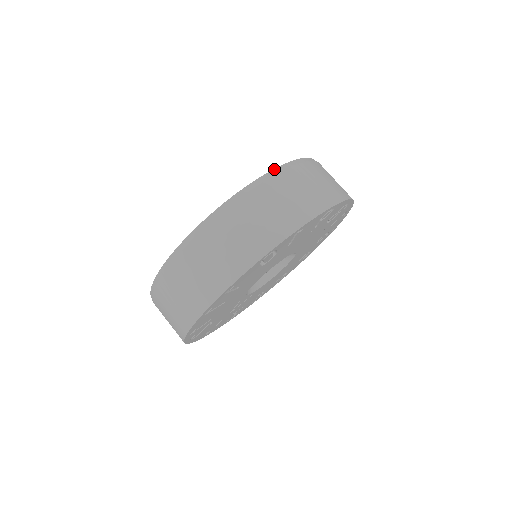
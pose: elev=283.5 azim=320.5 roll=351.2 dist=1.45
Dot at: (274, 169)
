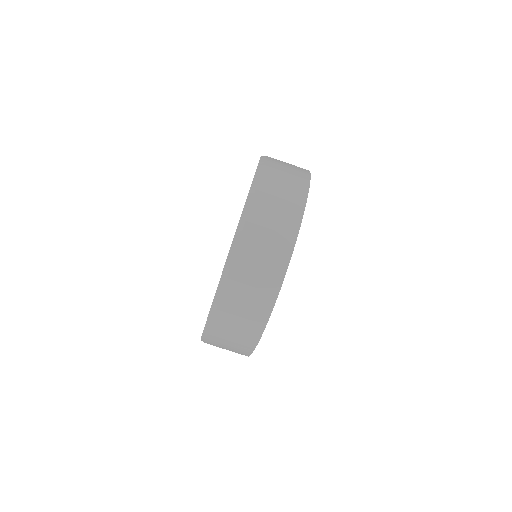
Dot at: (249, 193)
